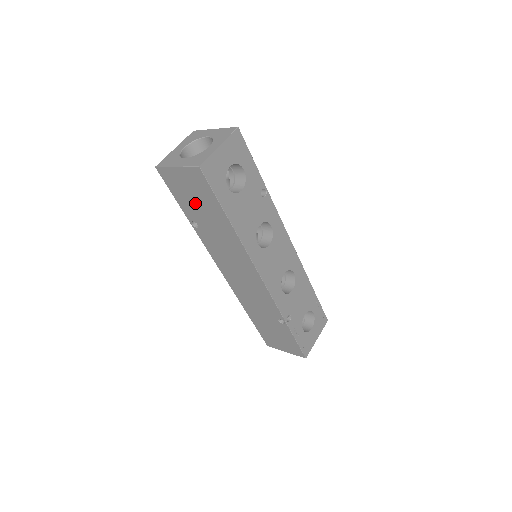
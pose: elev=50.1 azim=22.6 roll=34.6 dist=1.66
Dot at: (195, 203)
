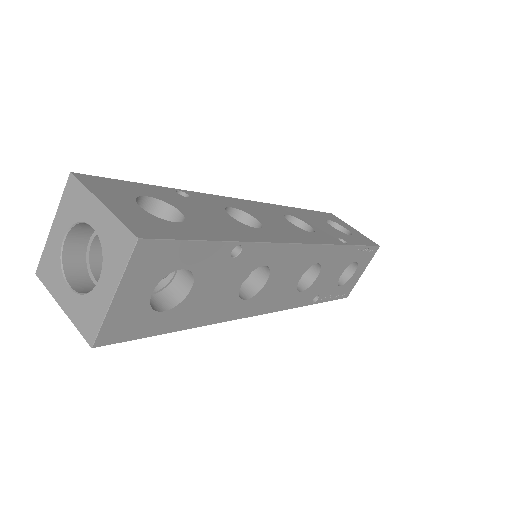
Dot at: occluded
